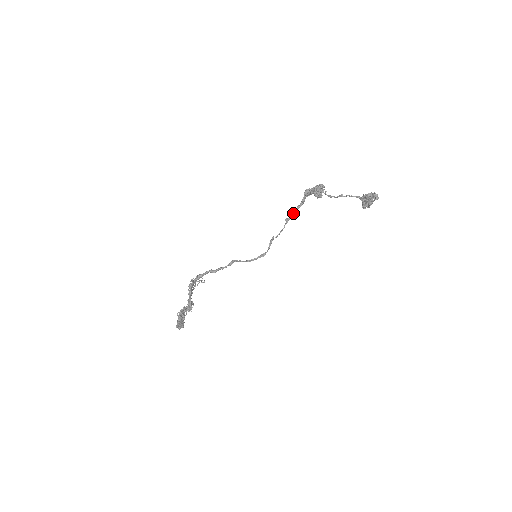
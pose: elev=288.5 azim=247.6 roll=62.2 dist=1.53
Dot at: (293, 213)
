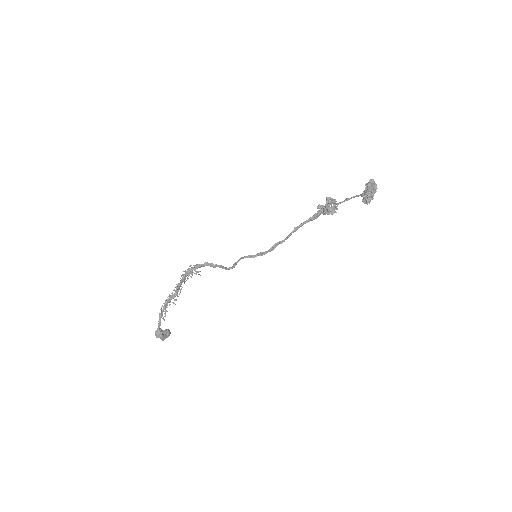
Dot at: (302, 223)
